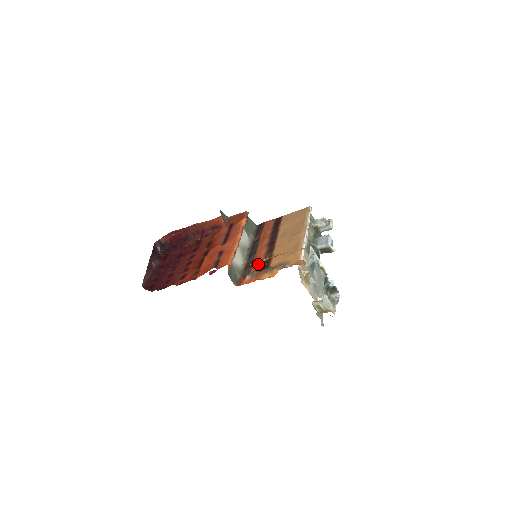
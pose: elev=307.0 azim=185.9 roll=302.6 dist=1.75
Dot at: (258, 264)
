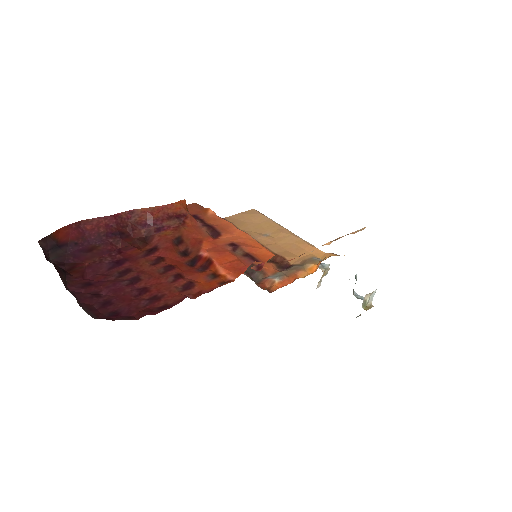
Dot at: (268, 265)
